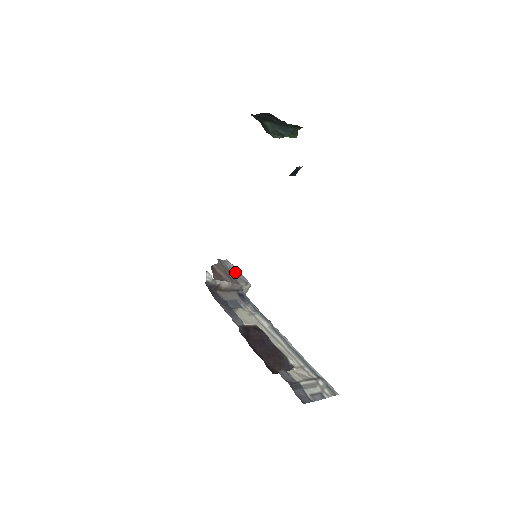
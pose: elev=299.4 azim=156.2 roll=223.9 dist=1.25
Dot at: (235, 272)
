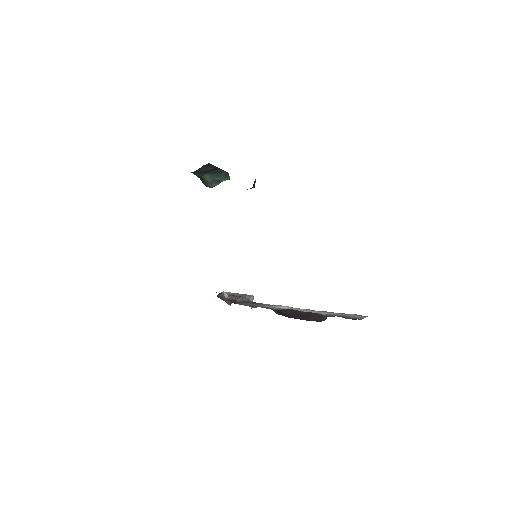
Dot at: (235, 294)
